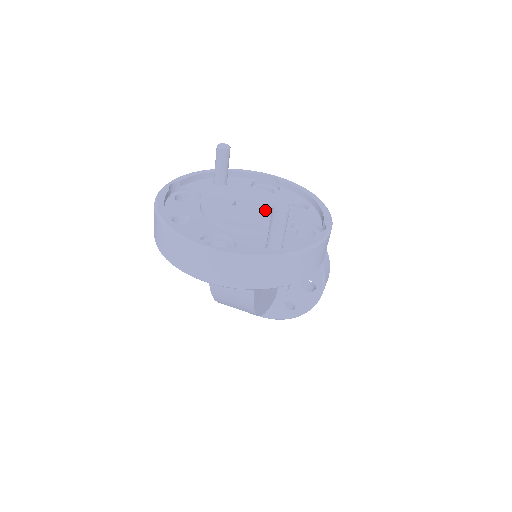
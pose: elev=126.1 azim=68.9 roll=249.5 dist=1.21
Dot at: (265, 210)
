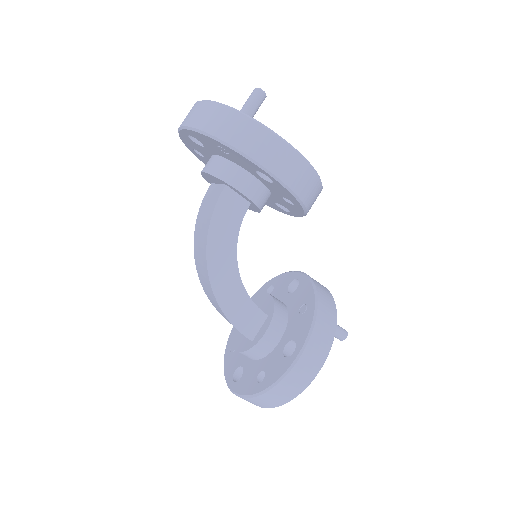
Dot at: occluded
